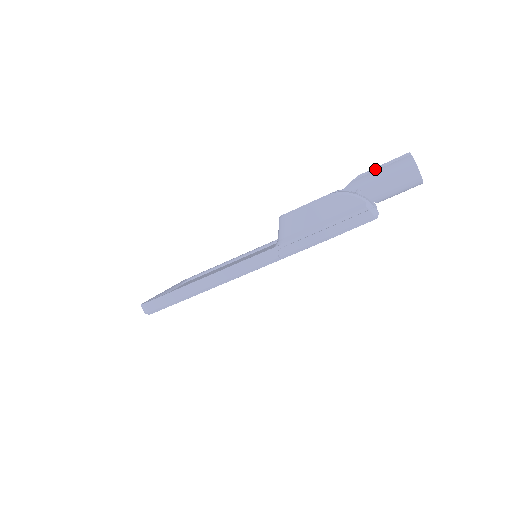
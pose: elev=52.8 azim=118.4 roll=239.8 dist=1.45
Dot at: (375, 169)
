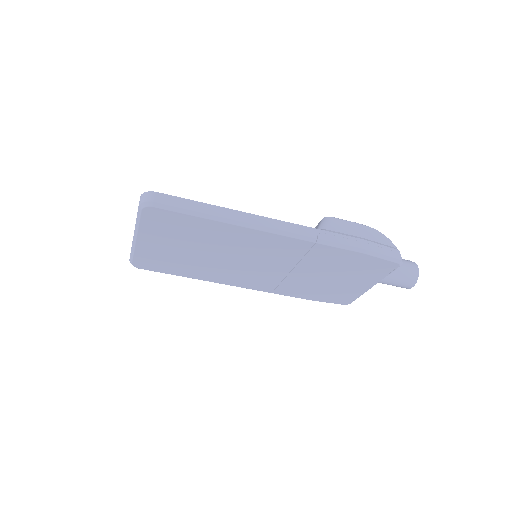
Dot at: occluded
